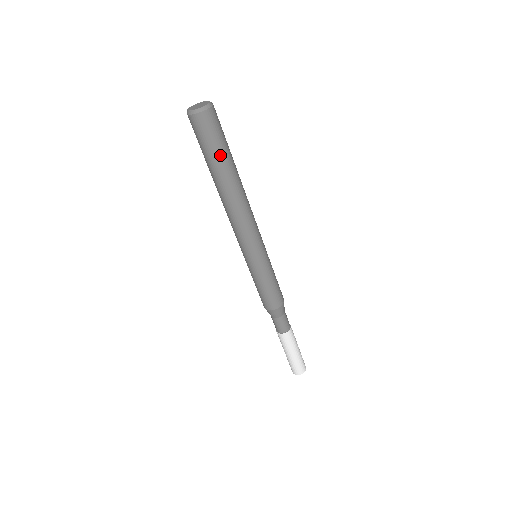
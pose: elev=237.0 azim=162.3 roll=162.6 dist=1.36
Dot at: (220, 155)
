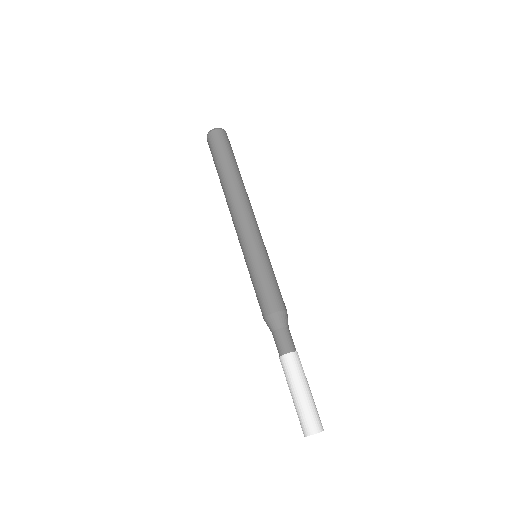
Dot at: (234, 159)
